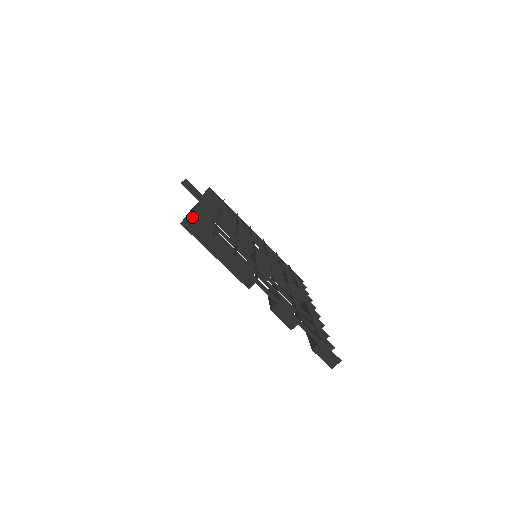
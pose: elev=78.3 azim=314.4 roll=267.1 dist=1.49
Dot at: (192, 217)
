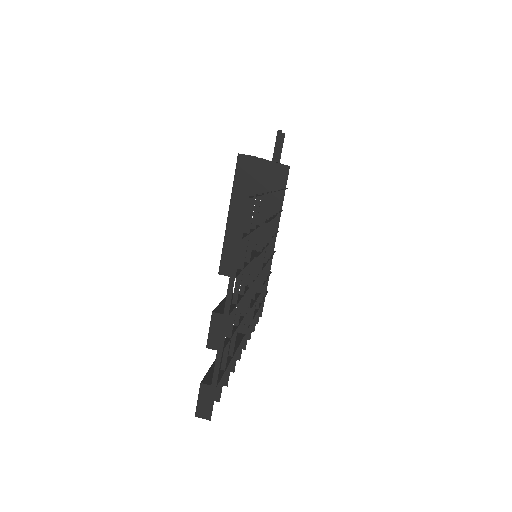
Dot at: (254, 161)
